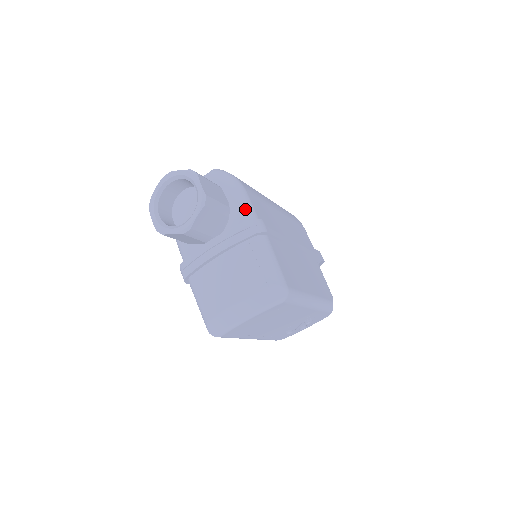
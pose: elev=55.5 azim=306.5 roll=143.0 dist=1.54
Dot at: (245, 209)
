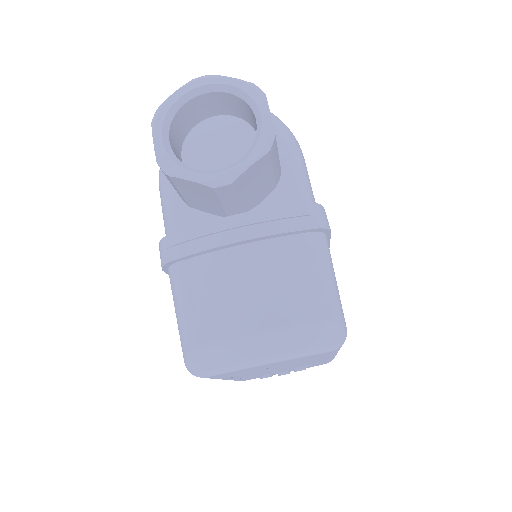
Dot at: (303, 183)
